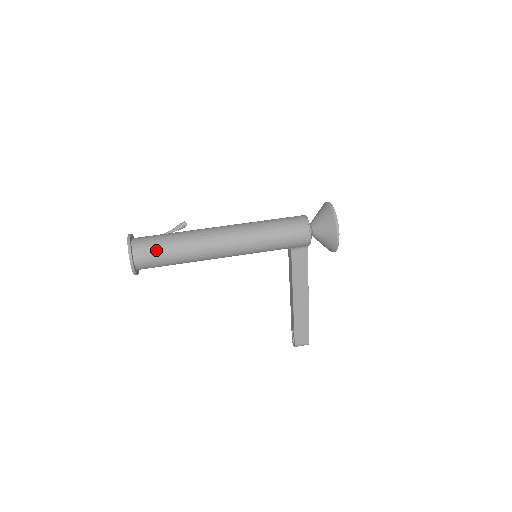
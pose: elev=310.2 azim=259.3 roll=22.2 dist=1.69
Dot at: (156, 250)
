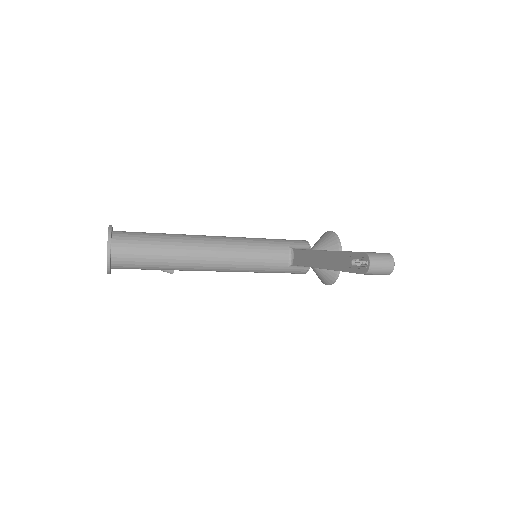
Dot at: occluded
